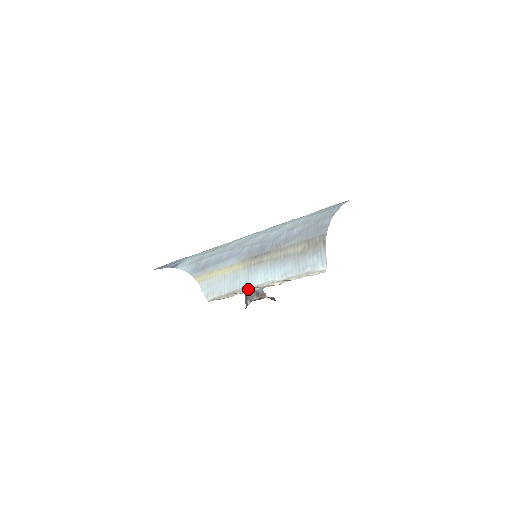
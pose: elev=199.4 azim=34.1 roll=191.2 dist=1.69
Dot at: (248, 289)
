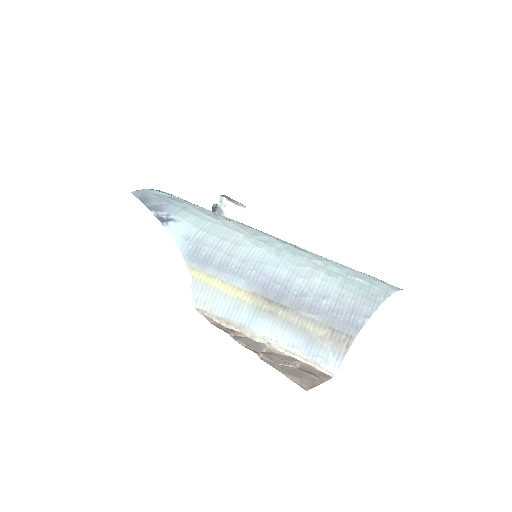
Dot at: (247, 332)
